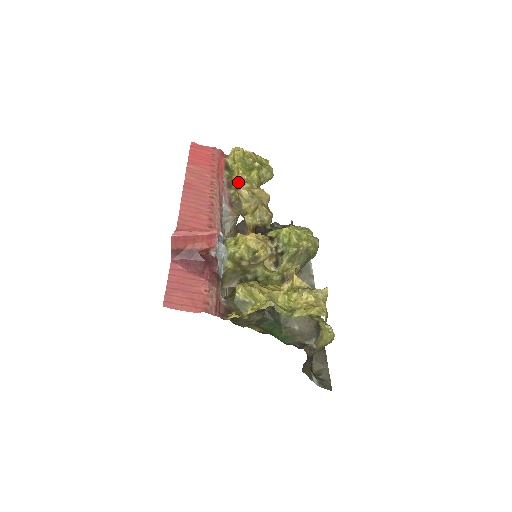
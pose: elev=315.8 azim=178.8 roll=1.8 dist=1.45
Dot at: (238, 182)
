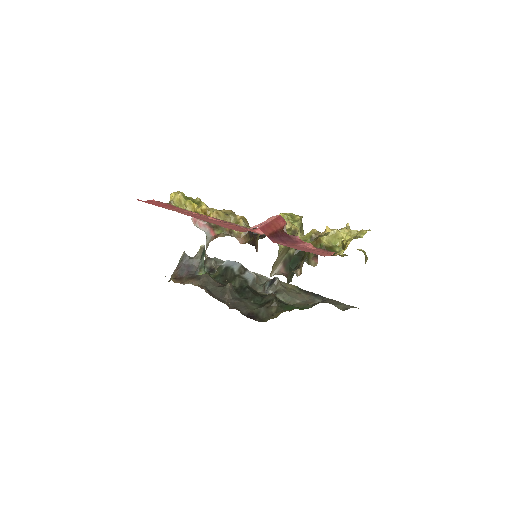
Dot at: (206, 210)
